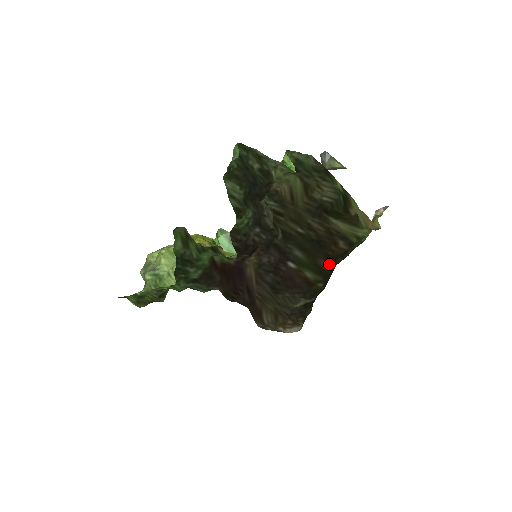
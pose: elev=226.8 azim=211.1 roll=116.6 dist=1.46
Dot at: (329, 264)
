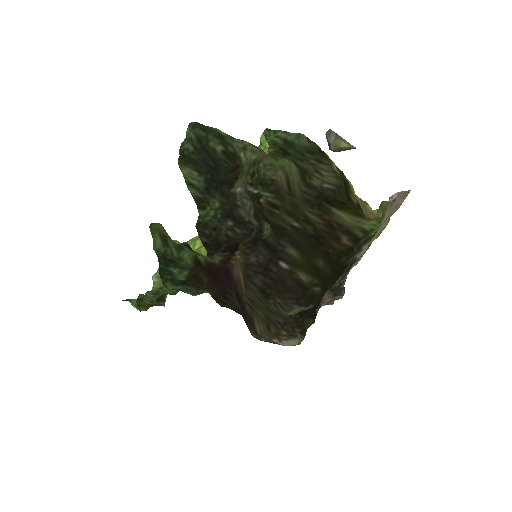
Dot at: (329, 264)
